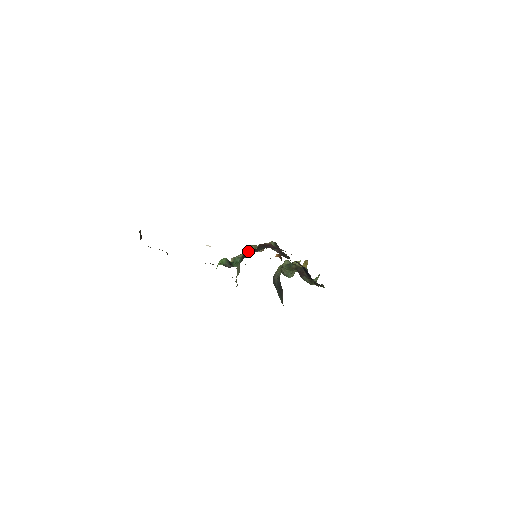
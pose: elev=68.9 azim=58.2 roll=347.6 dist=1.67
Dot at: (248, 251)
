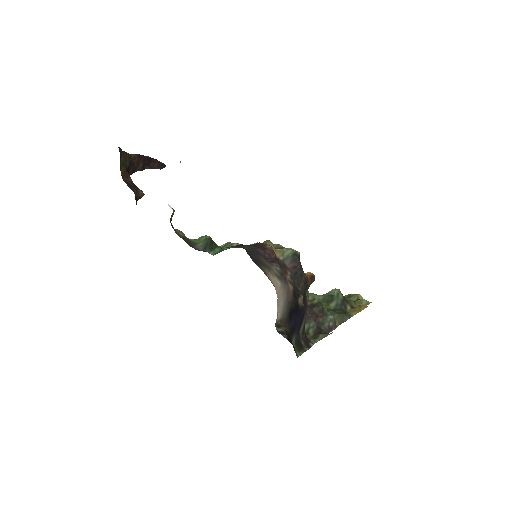
Dot at: occluded
